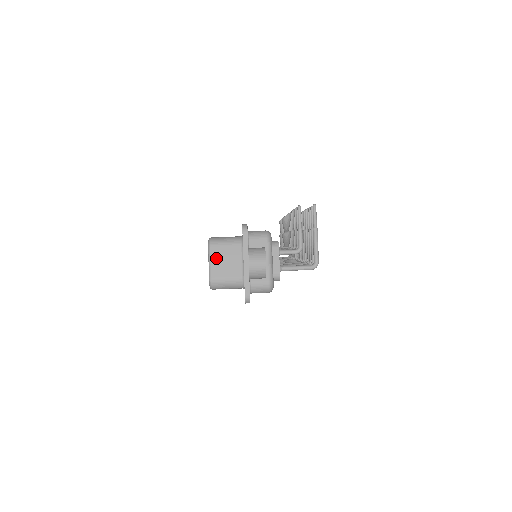
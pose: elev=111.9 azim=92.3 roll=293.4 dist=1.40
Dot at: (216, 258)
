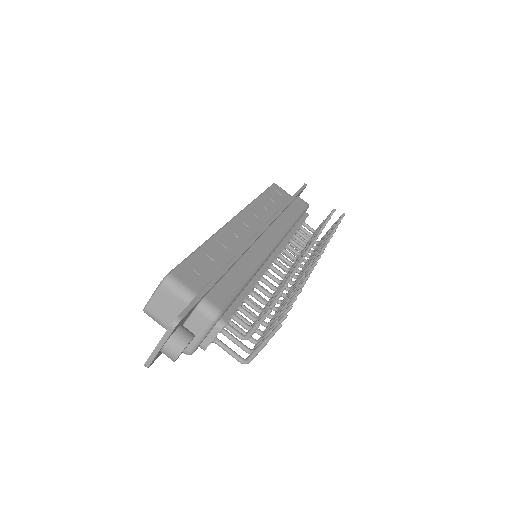
Dot at: (160, 298)
